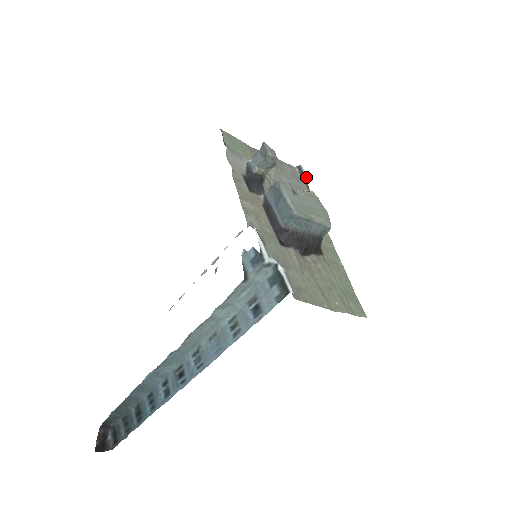
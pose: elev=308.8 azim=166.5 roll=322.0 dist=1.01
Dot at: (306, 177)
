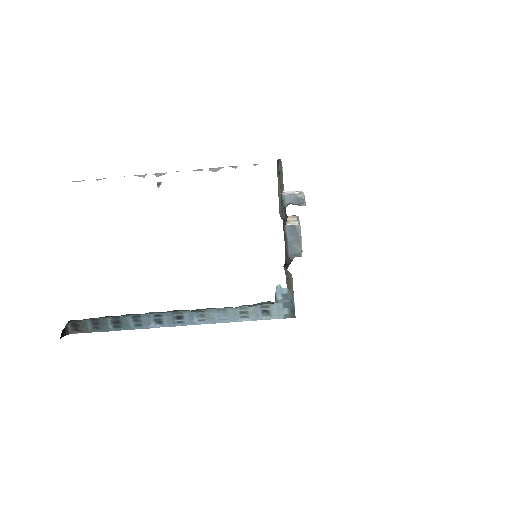
Dot at: occluded
